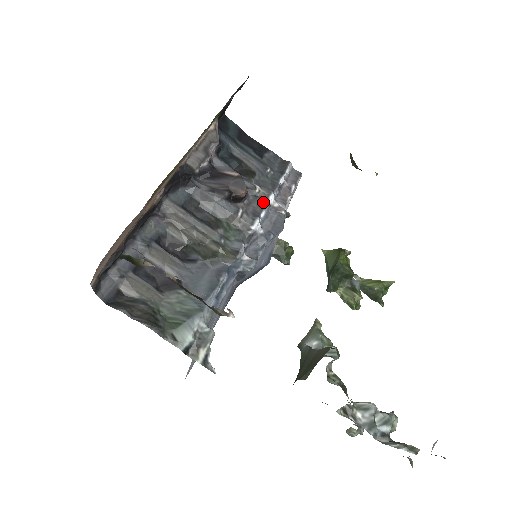
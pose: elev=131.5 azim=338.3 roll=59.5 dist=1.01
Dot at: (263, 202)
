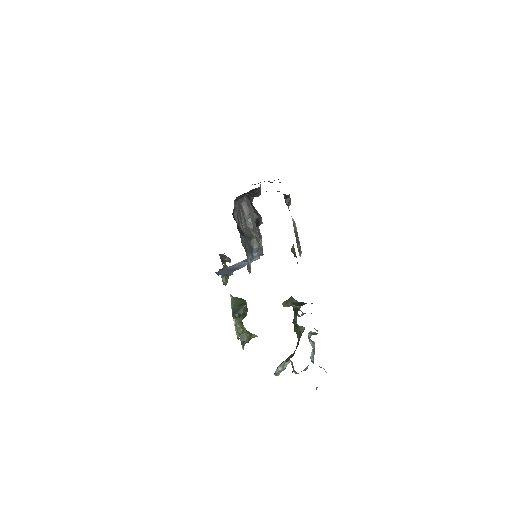
Dot at: (261, 236)
